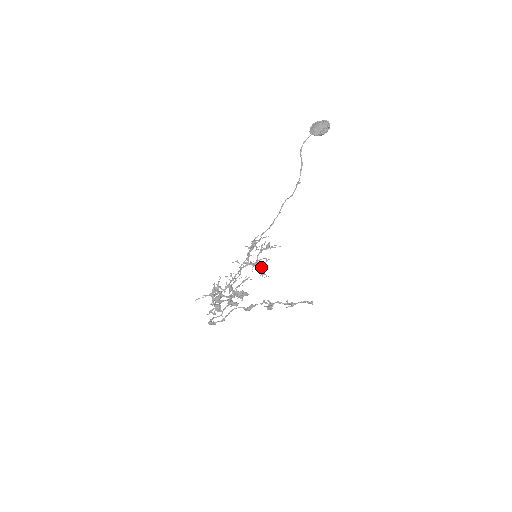
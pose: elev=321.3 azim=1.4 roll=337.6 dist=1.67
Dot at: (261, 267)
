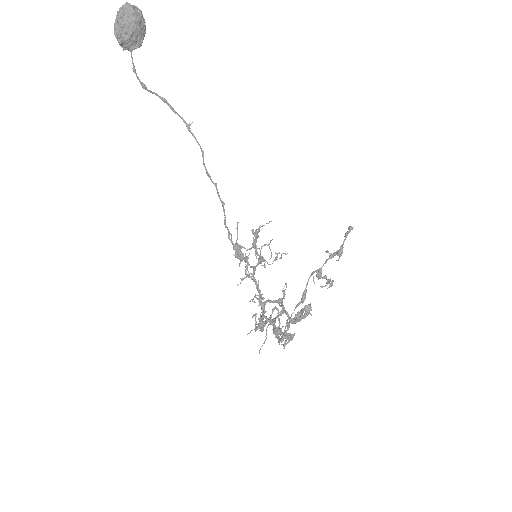
Dot at: (271, 257)
